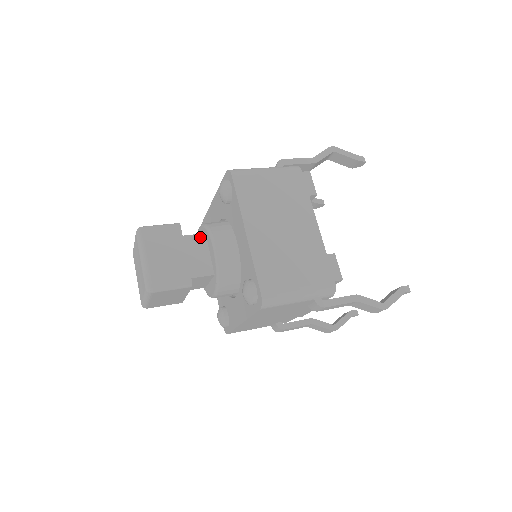
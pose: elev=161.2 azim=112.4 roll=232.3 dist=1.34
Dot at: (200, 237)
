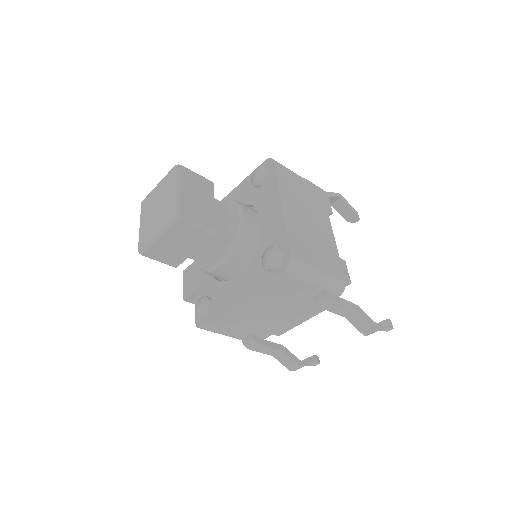
Dot at: (223, 205)
